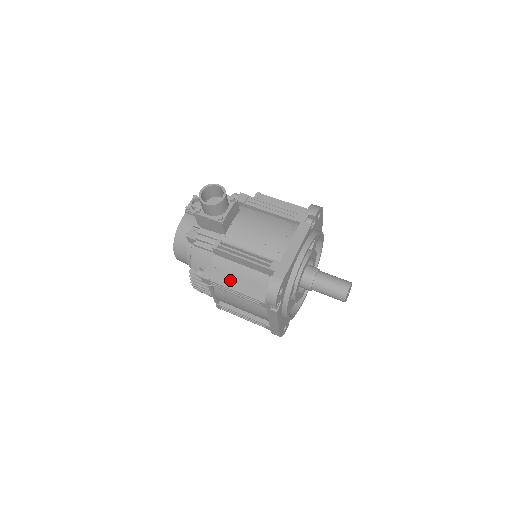
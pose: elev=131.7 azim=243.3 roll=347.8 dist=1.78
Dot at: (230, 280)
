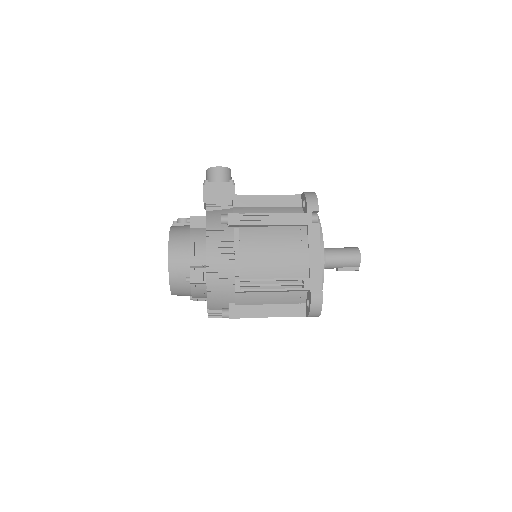
Dot at: occluded
